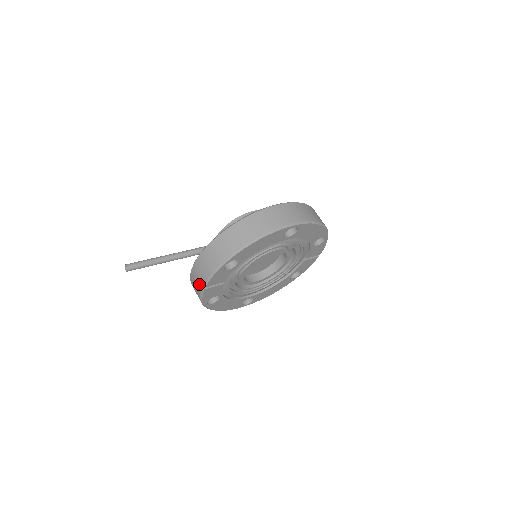
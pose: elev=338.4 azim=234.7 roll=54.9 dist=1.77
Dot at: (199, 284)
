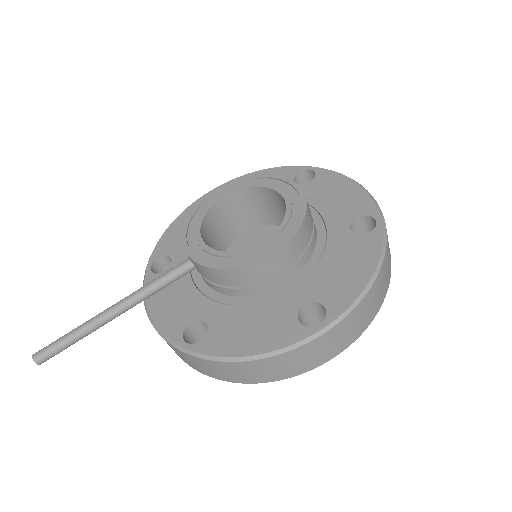
Dot at: occluded
